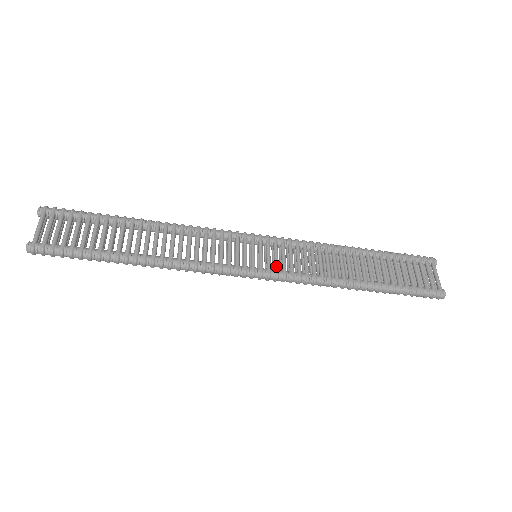
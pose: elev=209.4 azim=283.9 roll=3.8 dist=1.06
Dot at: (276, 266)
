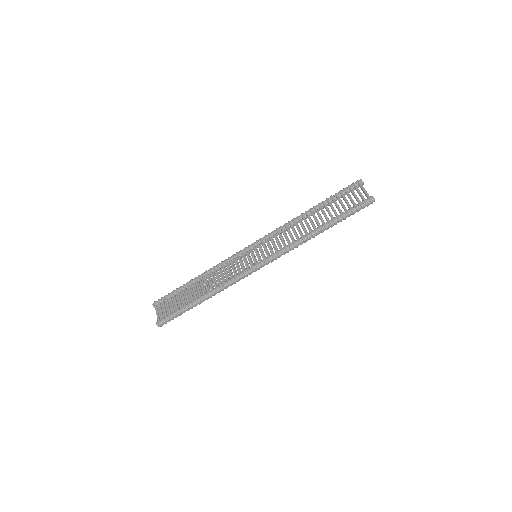
Dot at: (267, 255)
